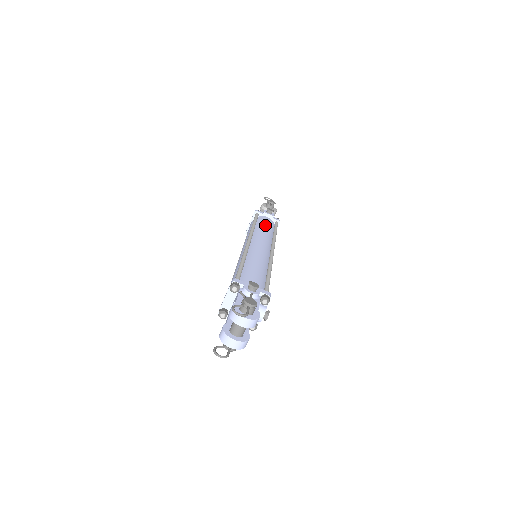
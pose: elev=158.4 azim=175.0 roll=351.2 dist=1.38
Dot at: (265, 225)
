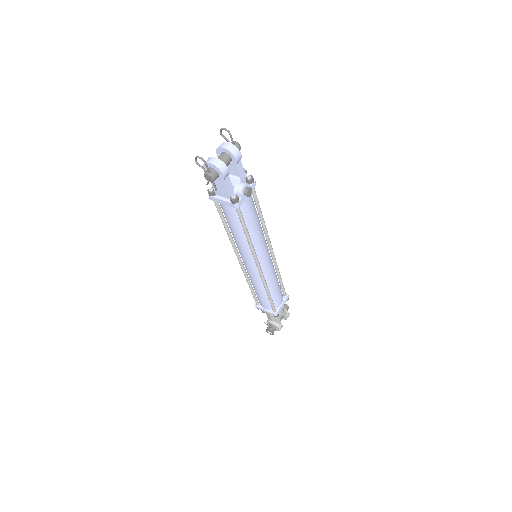
Dot at: occluded
